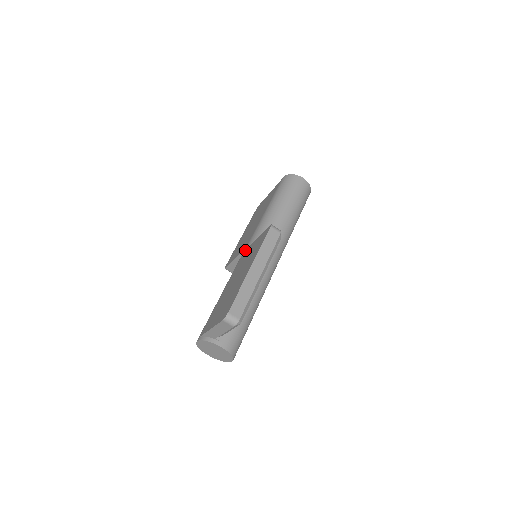
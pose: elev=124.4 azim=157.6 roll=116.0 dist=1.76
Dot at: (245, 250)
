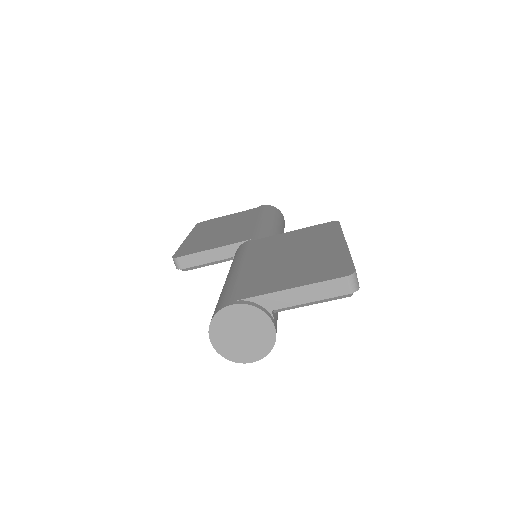
Dot at: (258, 239)
